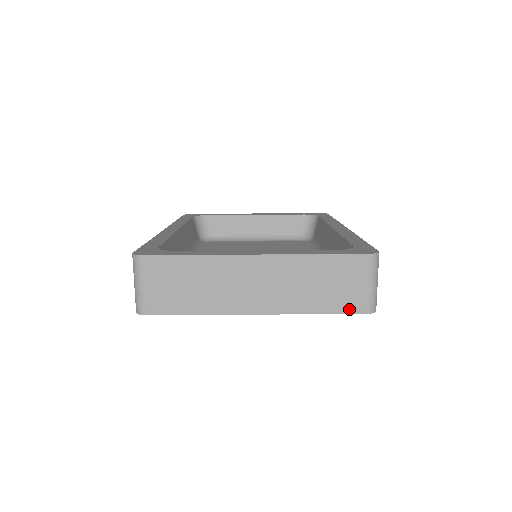
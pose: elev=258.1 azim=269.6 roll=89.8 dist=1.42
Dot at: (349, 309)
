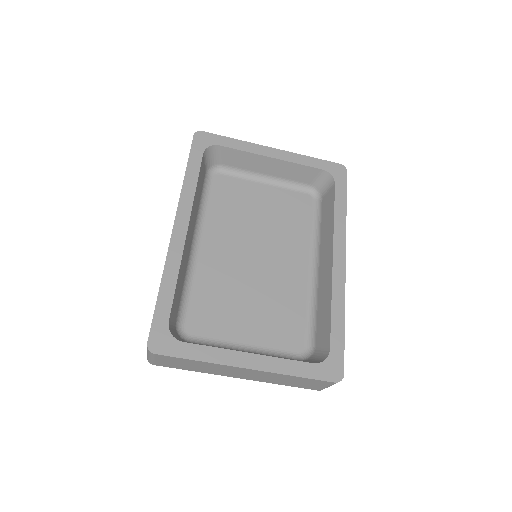
Dot at: (306, 388)
